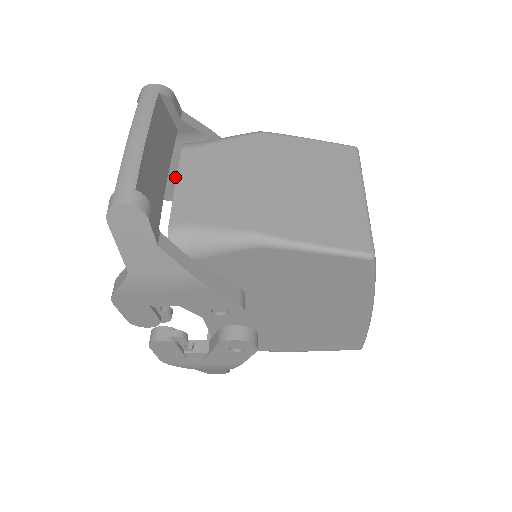
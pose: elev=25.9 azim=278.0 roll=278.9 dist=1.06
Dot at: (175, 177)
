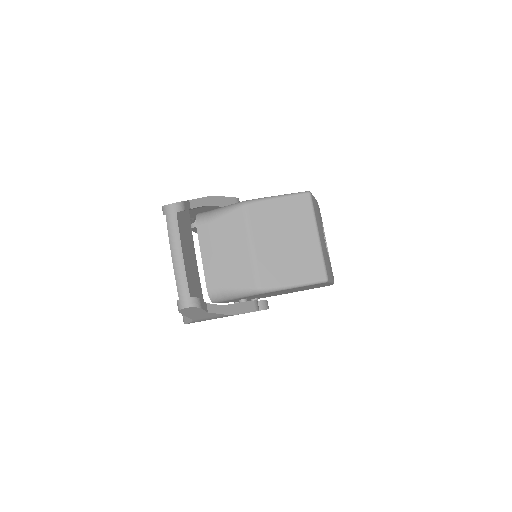
Dot at: (190, 218)
